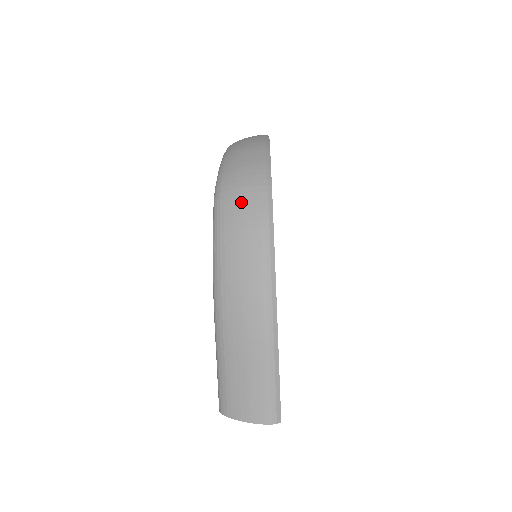
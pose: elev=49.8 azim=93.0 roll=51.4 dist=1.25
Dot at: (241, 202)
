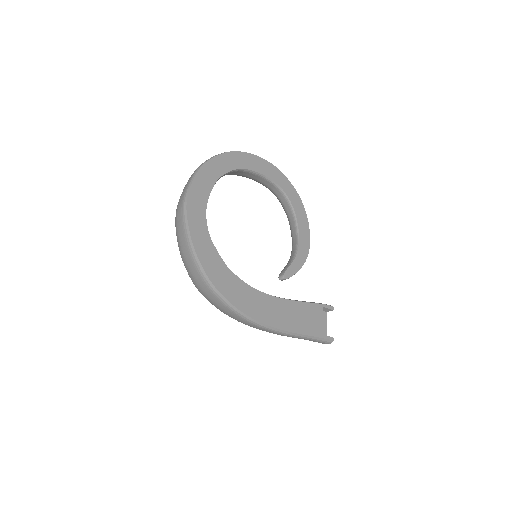
Dot at: (211, 300)
